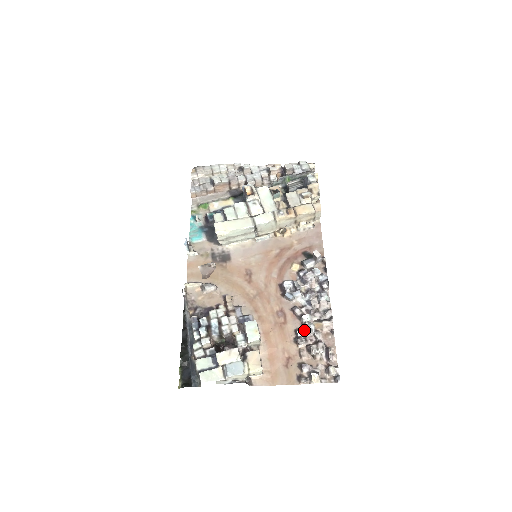
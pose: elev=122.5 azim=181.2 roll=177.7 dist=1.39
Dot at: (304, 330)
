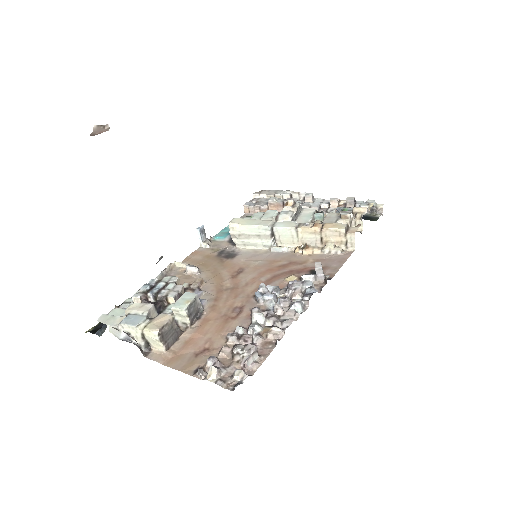
Dot at: (247, 330)
